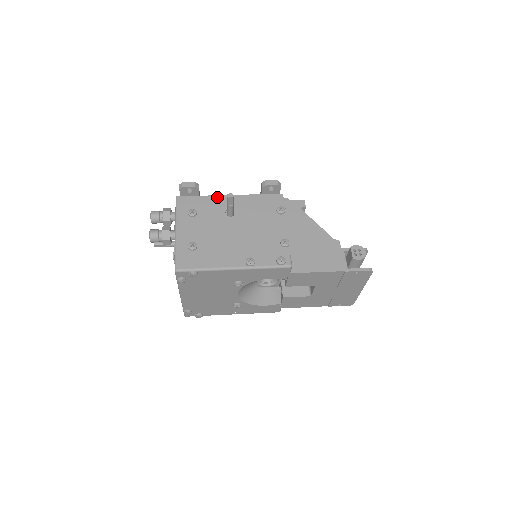
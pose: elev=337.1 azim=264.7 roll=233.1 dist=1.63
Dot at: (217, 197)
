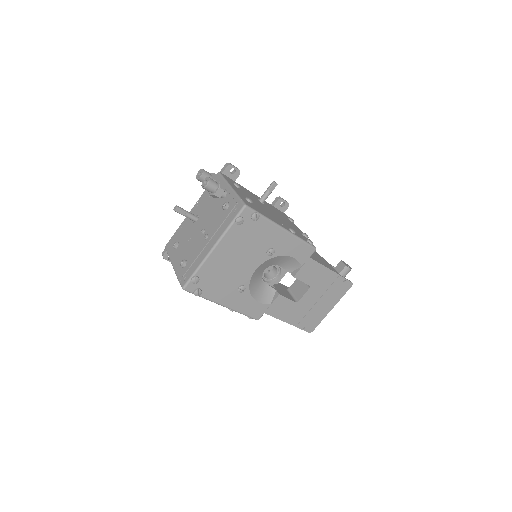
Dot at: occluded
